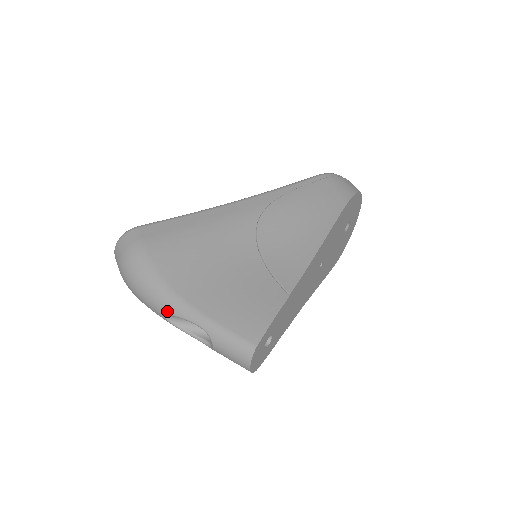
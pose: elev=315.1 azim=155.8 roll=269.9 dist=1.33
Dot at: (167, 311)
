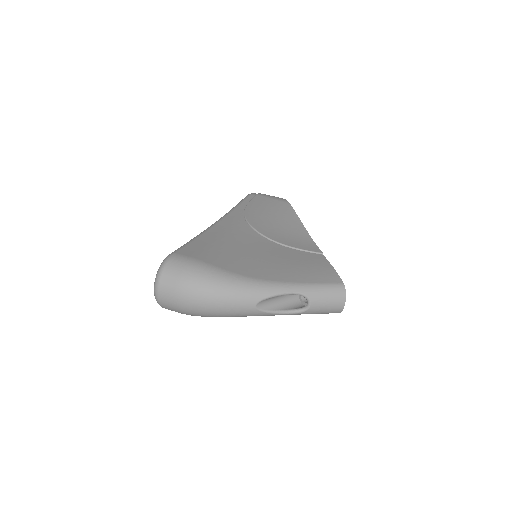
Dot at: (260, 297)
